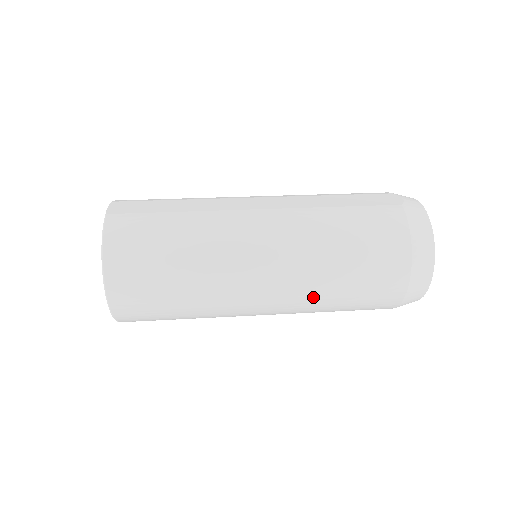
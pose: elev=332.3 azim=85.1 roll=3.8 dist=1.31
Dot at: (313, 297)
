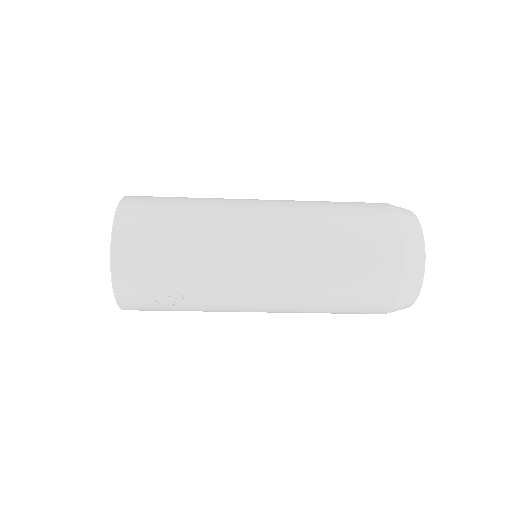
Dot at: (309, 226)
